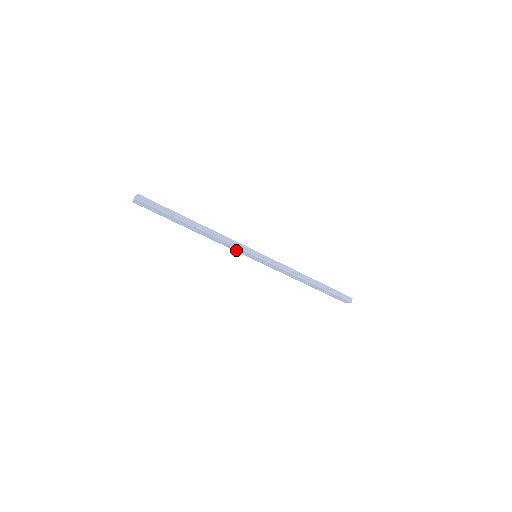
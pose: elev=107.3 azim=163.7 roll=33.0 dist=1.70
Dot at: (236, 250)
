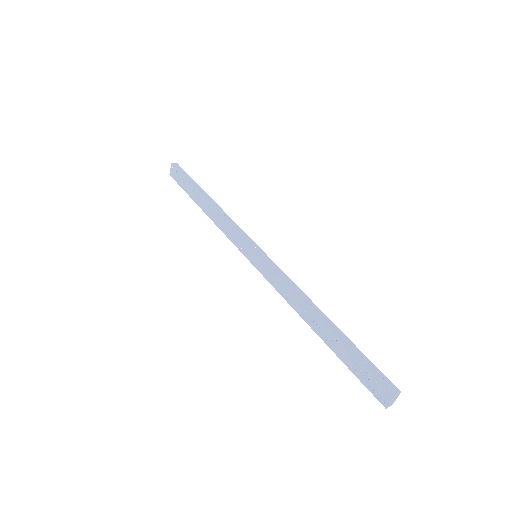
Dot at: (236, 242)
